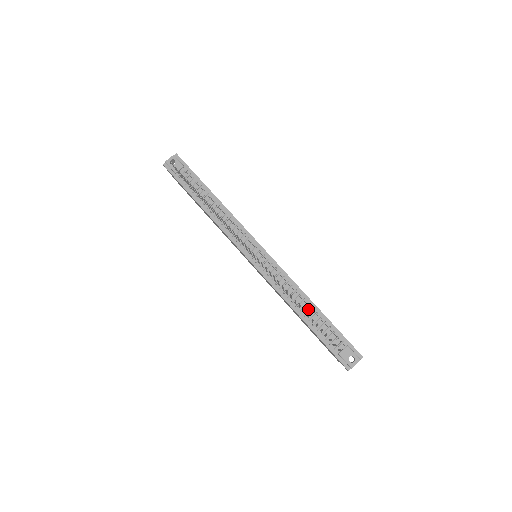
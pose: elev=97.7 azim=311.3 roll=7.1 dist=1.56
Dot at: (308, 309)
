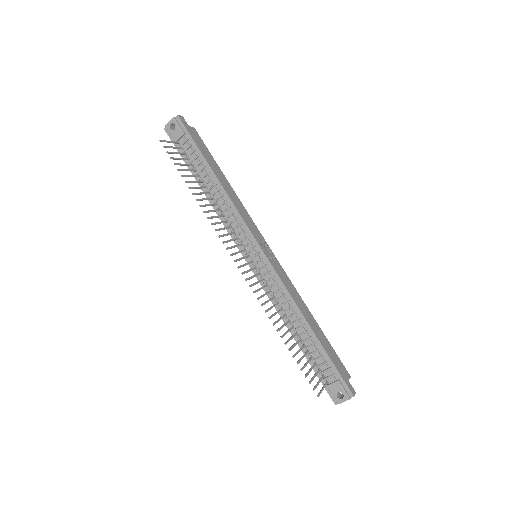
Dot at: (302, 330)
